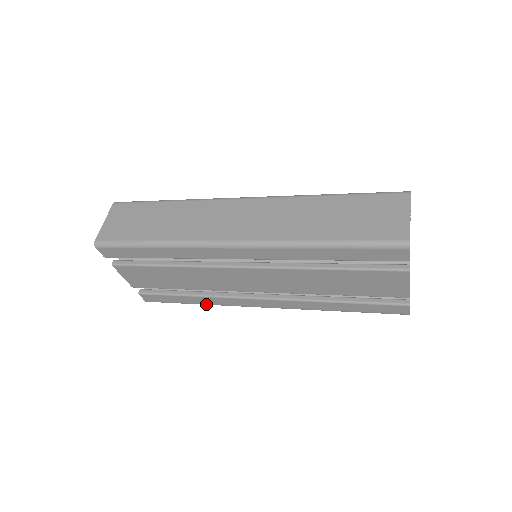
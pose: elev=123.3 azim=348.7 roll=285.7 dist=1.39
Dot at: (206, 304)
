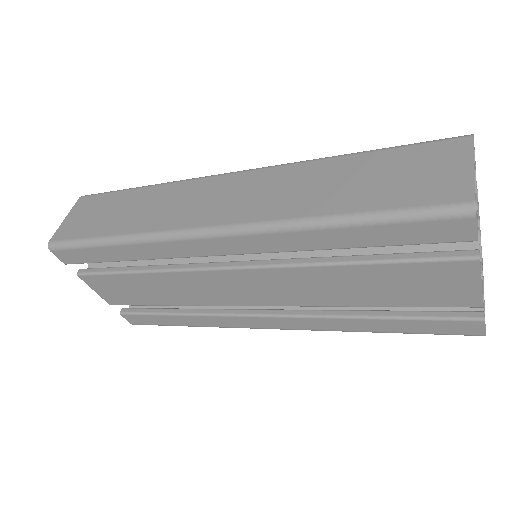
Dot at: (201, 326)
